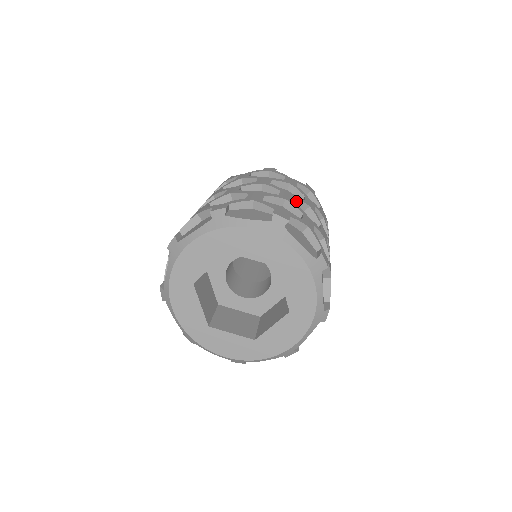
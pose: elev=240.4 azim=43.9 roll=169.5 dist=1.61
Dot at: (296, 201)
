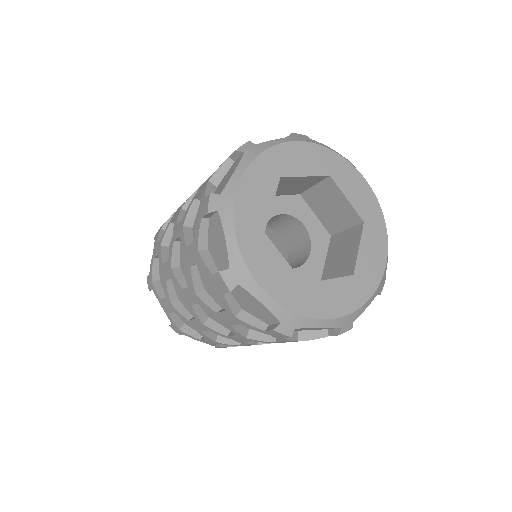
Dot at: occluded
